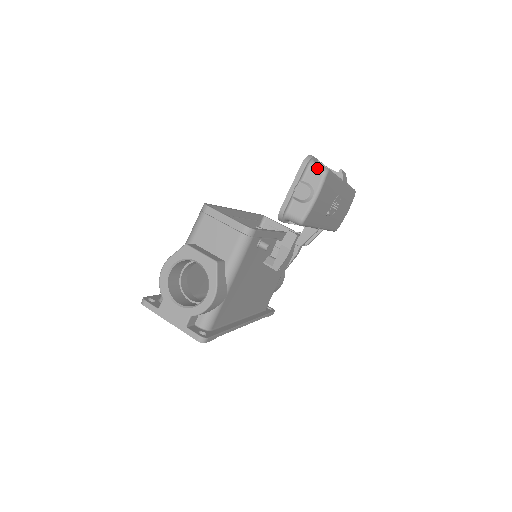
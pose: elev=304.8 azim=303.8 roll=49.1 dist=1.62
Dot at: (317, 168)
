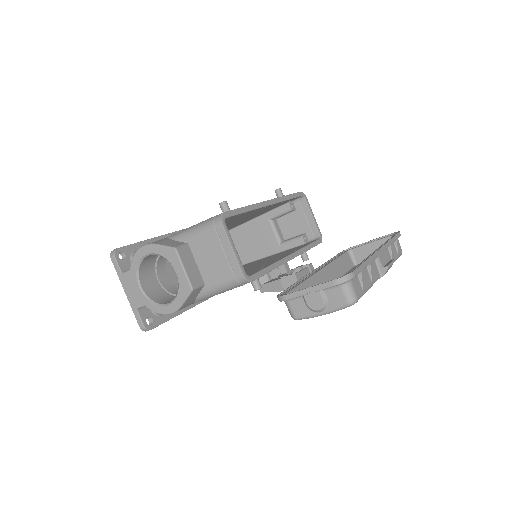
Dot at: (346, 294)
